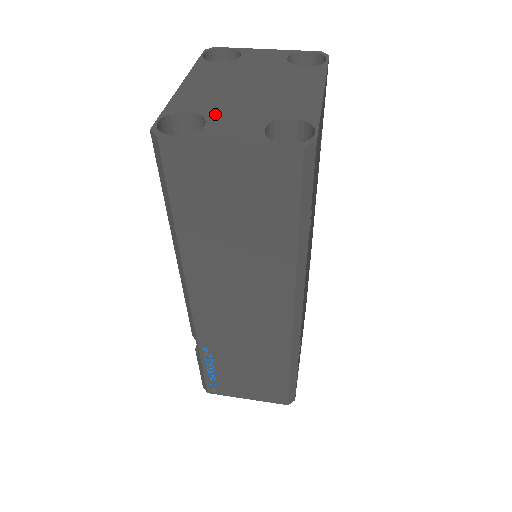
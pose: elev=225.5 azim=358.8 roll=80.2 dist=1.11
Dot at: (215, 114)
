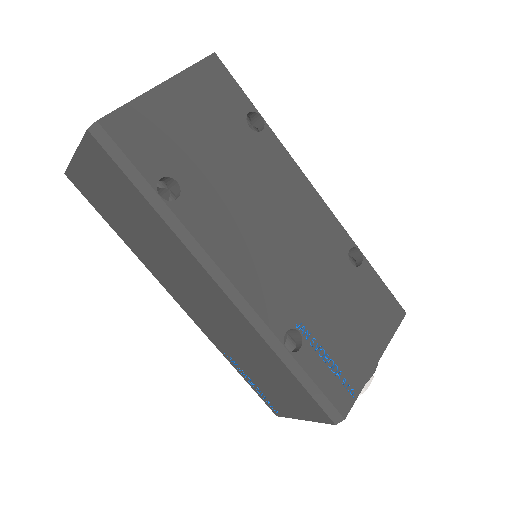
Dot at: occluded
